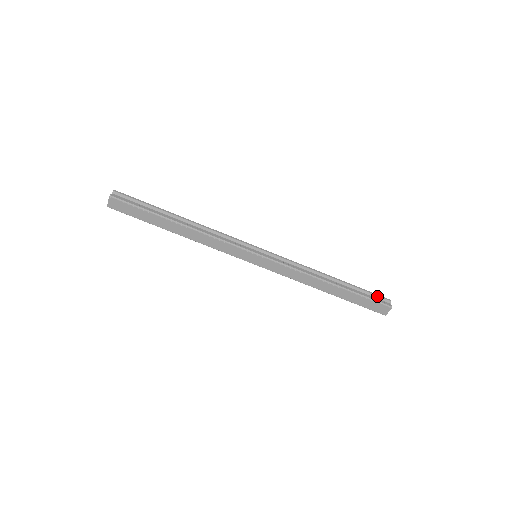
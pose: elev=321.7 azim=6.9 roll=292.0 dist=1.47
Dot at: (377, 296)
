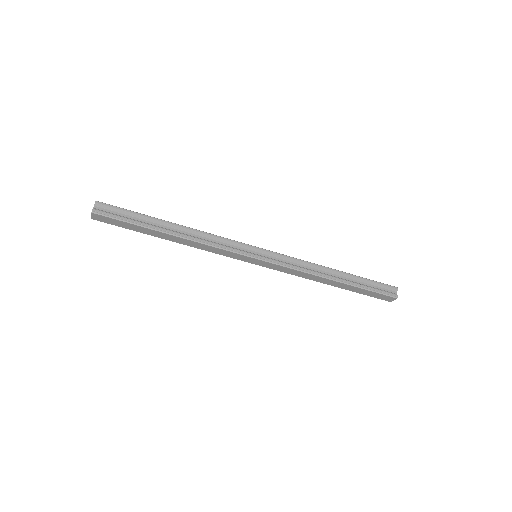
Dot at: (383, 286)
